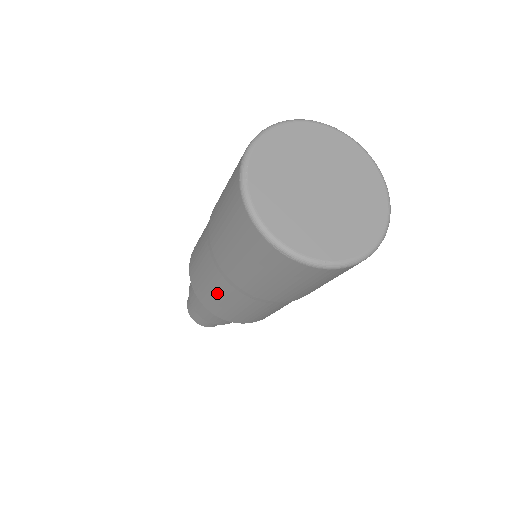
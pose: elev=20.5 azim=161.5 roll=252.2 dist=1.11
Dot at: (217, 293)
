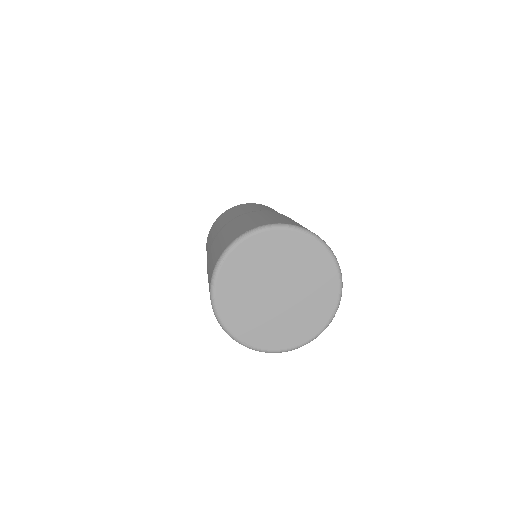
Dot at: occluded
